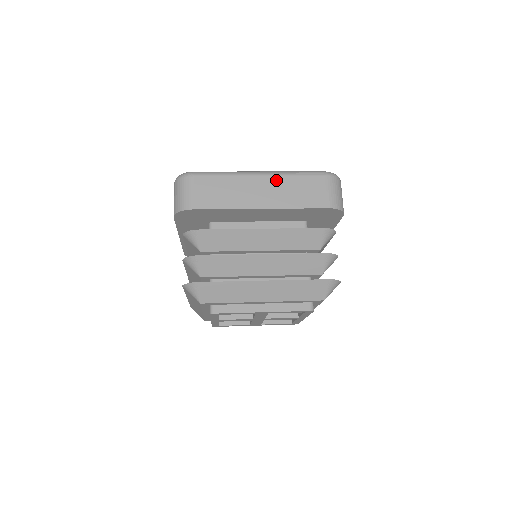
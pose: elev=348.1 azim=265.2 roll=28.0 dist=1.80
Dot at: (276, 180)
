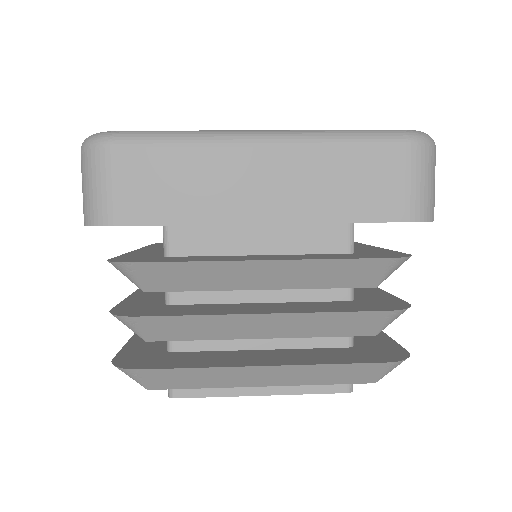
Dot at: (298, 156)
